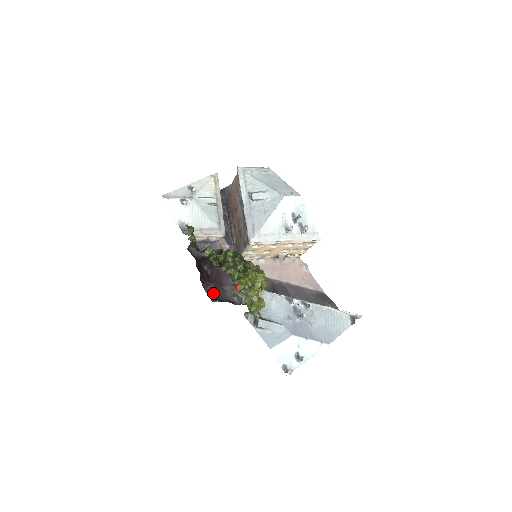
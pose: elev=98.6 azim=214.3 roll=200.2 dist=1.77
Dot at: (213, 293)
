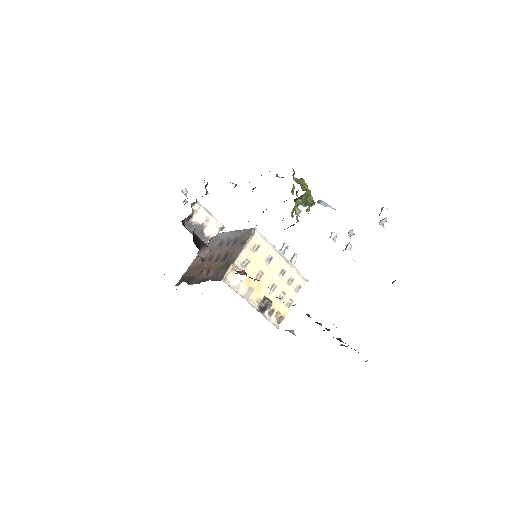
Dot at: occluded
